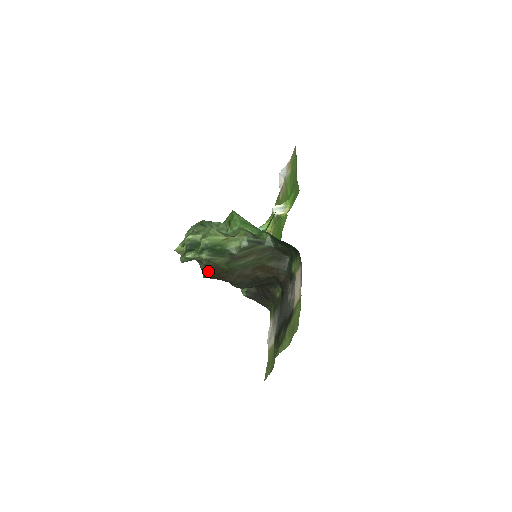
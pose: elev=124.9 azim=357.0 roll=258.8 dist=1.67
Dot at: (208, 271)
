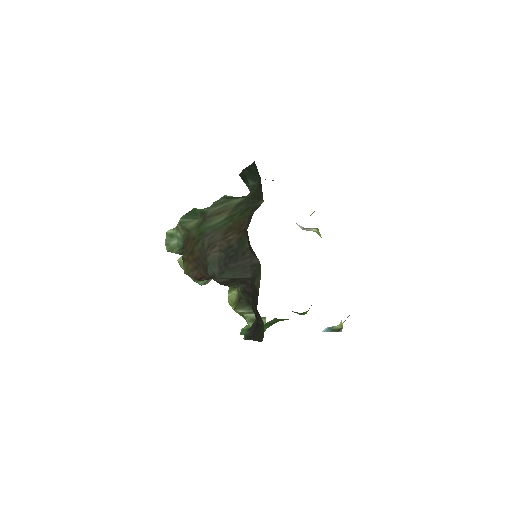
Dot at: (185, 252)
